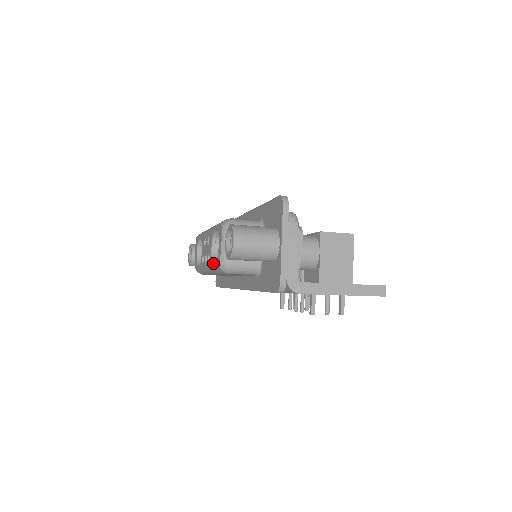
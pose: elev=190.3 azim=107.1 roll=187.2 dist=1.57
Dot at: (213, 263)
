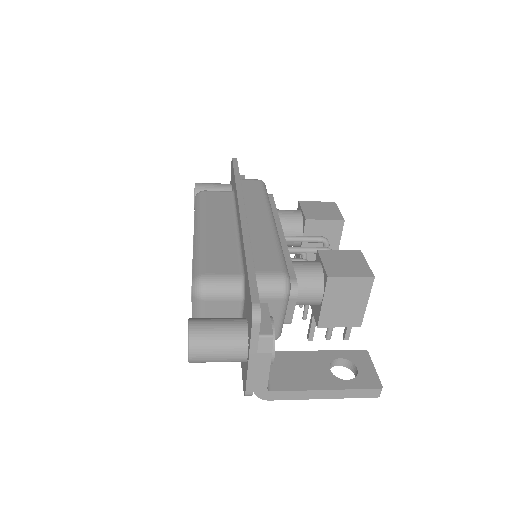
Dot at: occluded
